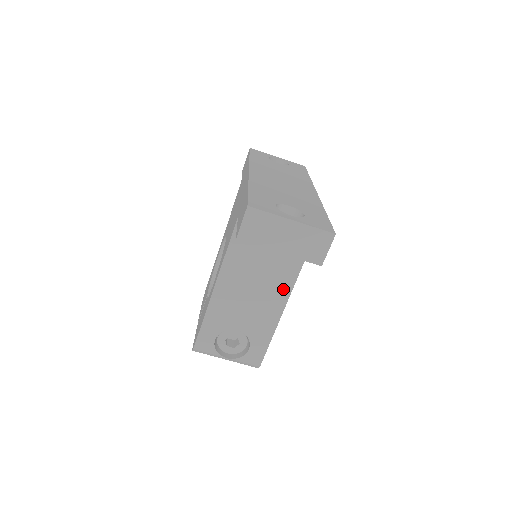
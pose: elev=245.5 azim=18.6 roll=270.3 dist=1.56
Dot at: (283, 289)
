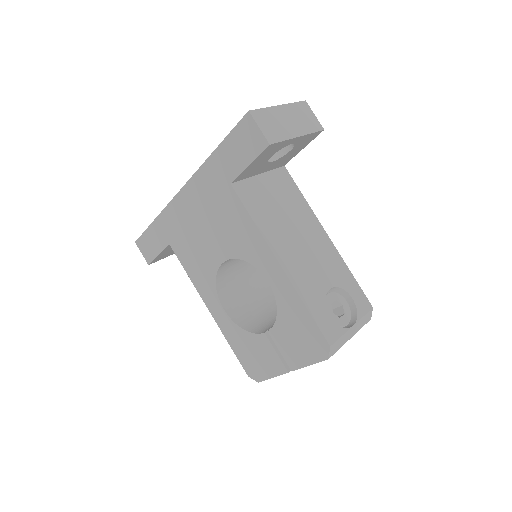
Dot at: (311, 221)
